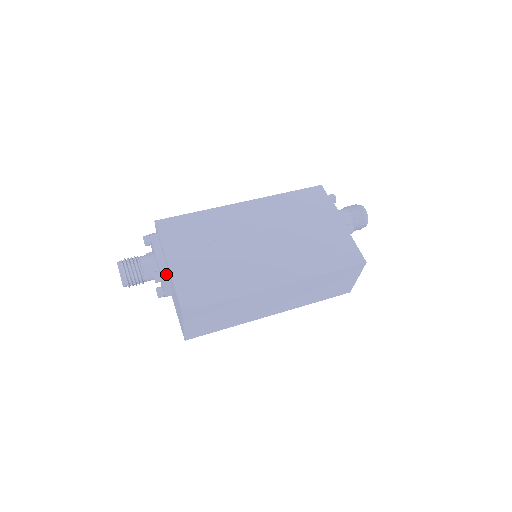
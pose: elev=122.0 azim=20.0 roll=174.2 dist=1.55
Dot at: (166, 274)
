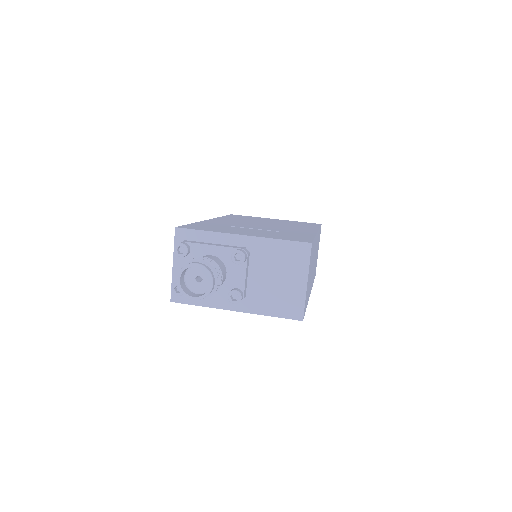
Dot at: (245, 249)
